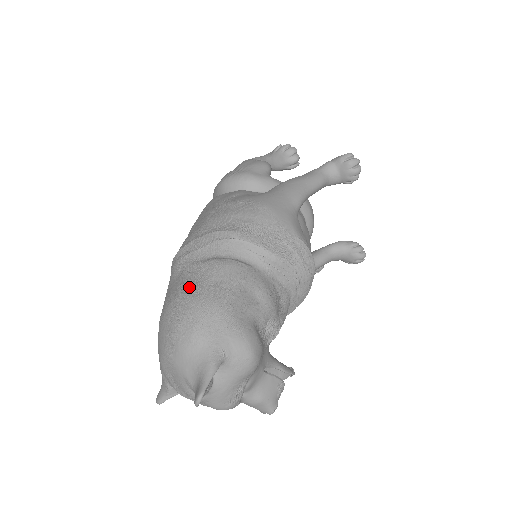
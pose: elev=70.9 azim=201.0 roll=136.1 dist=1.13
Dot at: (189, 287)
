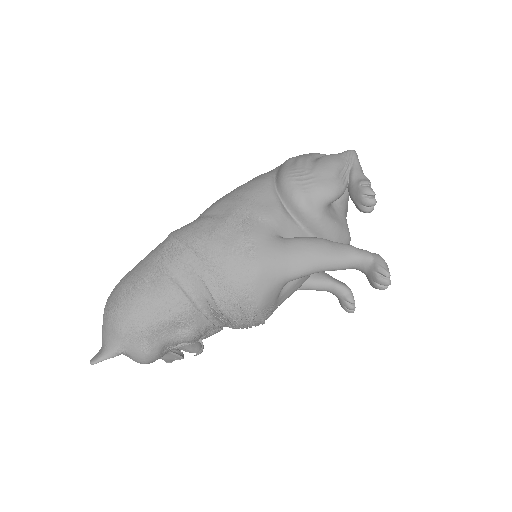
Dot at: (141, 291)
